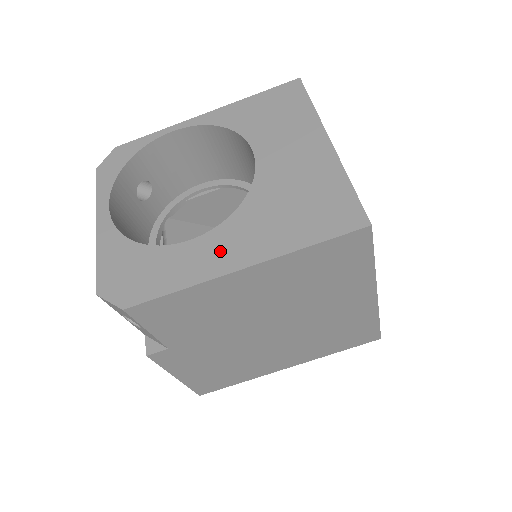
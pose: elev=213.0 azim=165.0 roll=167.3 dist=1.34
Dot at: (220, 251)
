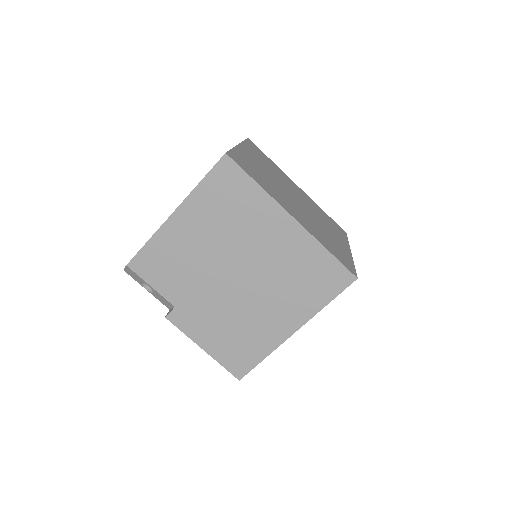
Dot at: occluded
